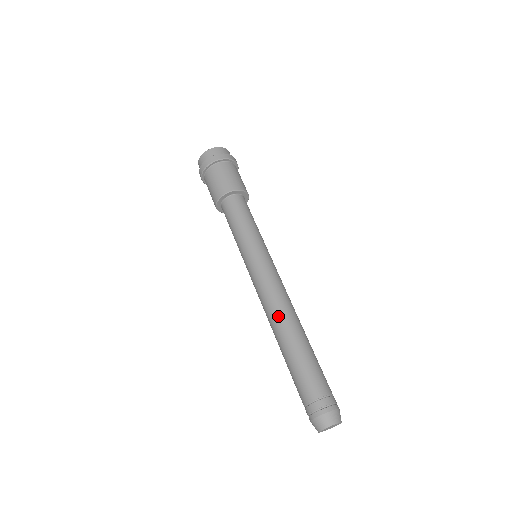
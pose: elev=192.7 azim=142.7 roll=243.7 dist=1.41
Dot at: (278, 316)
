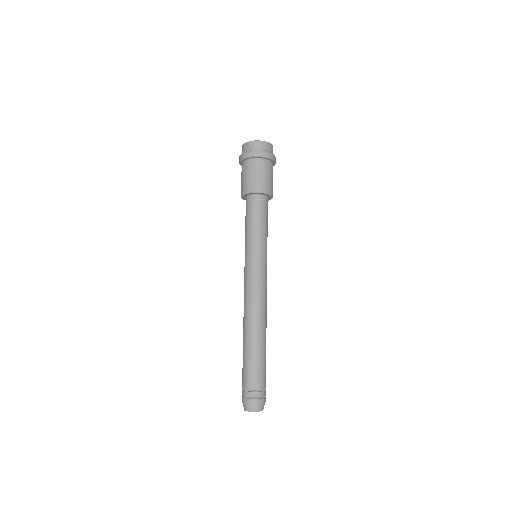
Dot at: (244, 317)
